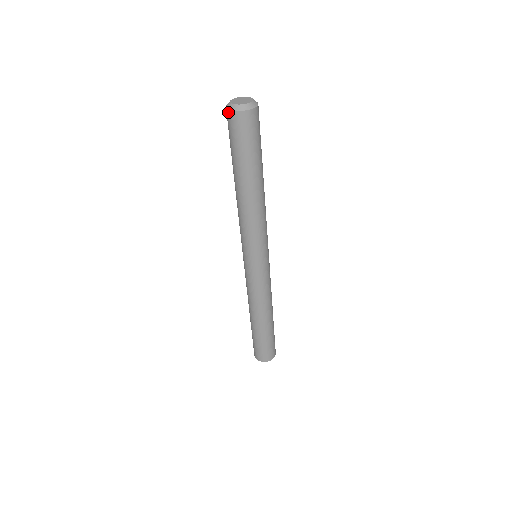
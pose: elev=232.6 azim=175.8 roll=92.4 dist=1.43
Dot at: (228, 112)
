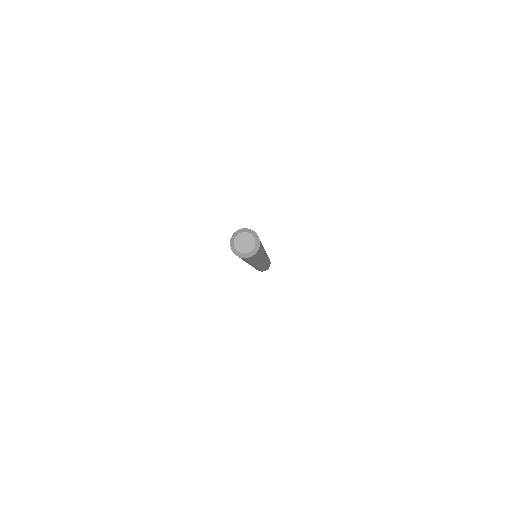
Dot at: (231, 237)
